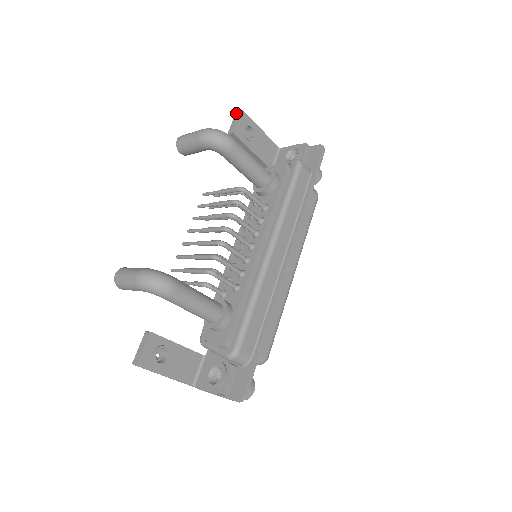
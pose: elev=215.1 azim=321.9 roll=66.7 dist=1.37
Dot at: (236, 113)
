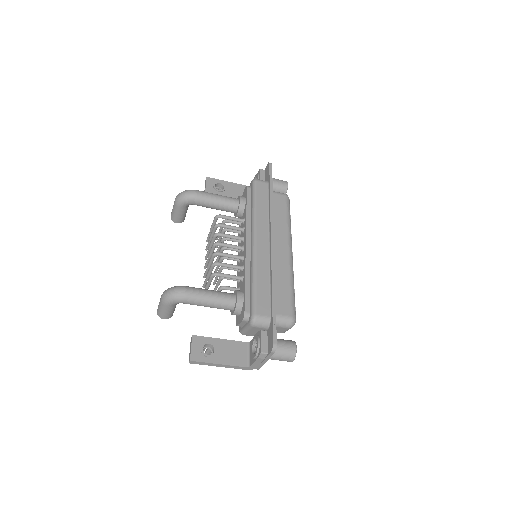
Dot at: (205, 182)
